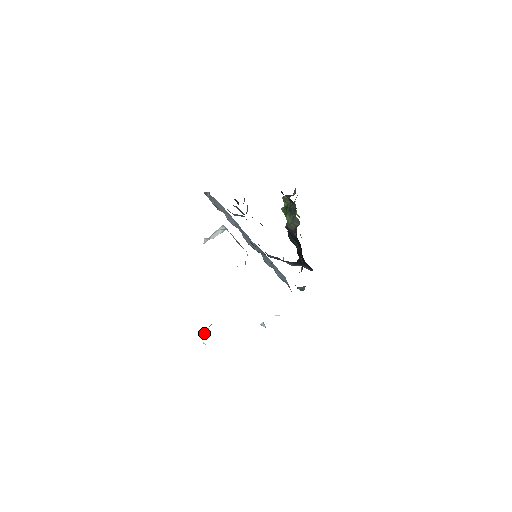
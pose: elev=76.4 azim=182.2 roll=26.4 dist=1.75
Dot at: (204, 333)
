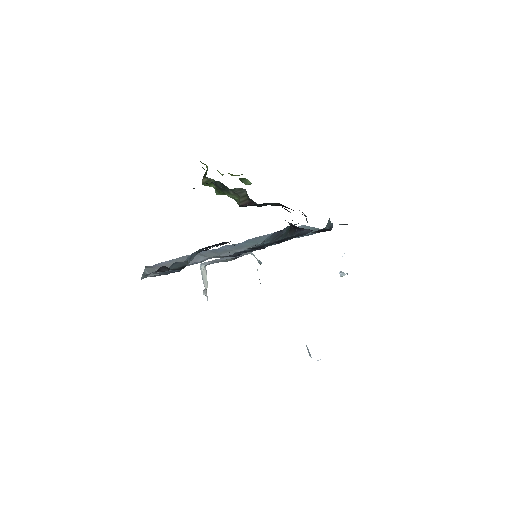
Dot at: occluded
